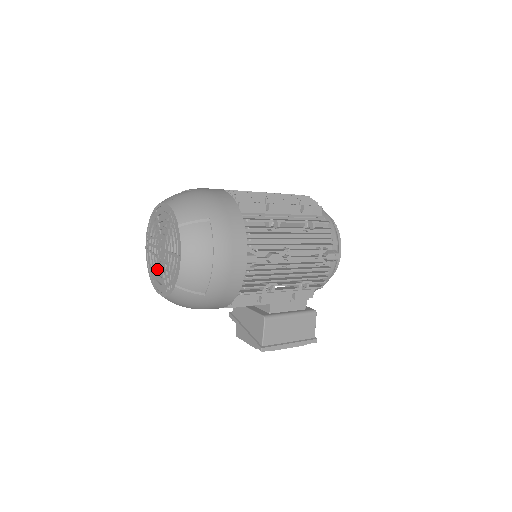
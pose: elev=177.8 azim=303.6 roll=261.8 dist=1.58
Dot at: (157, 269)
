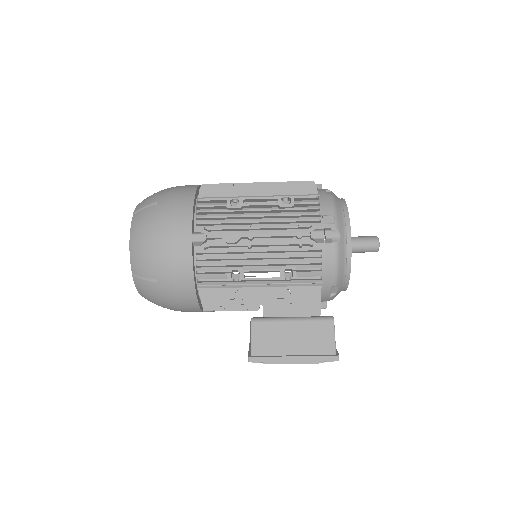
Dot at: occluded
